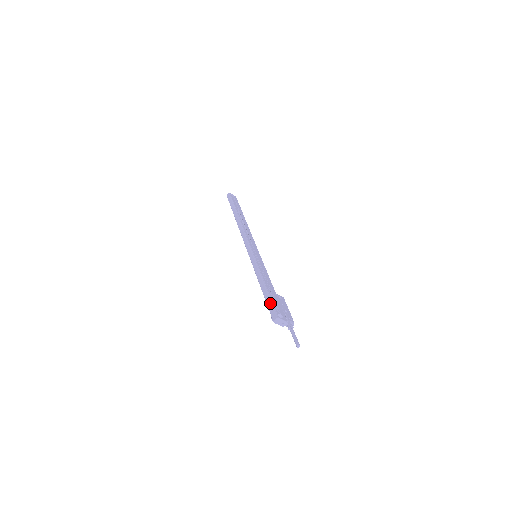
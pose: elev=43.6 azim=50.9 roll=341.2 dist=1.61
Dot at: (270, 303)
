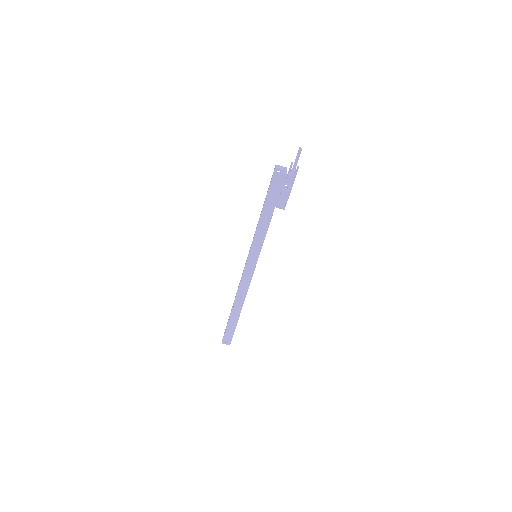
Dot at: occluded
